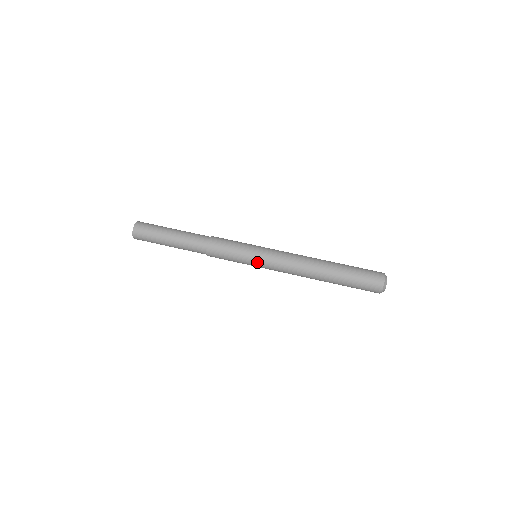
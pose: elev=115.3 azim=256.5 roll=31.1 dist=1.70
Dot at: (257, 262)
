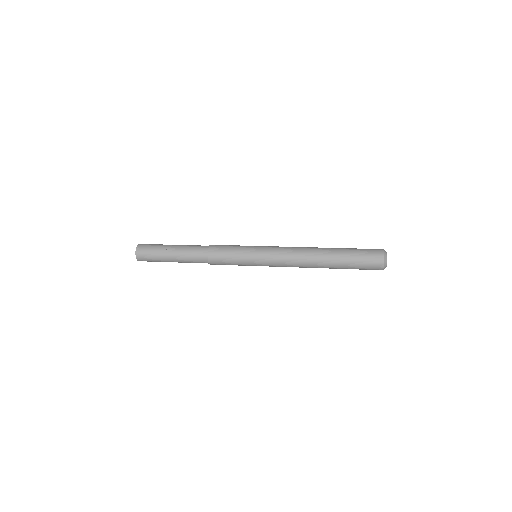
Dot at: (258, 248)
